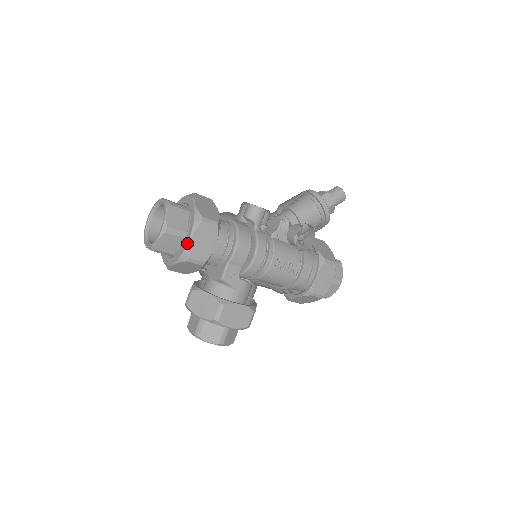
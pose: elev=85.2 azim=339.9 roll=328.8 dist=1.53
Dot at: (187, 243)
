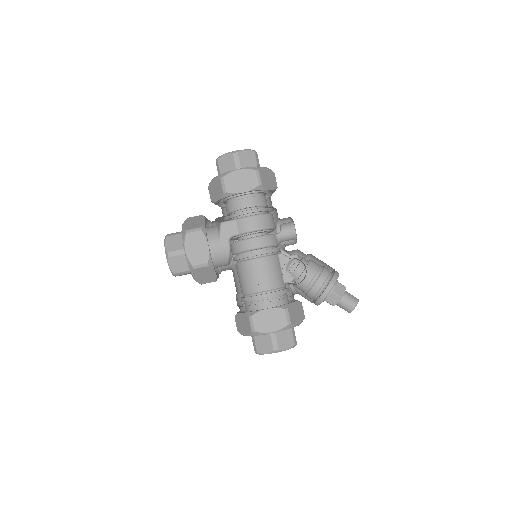
Dot at: (234, 170)
